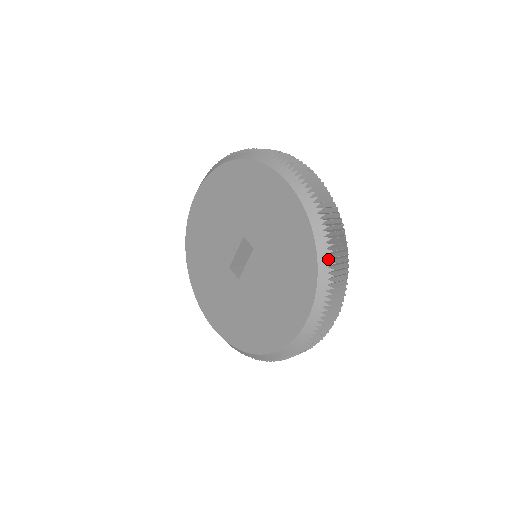
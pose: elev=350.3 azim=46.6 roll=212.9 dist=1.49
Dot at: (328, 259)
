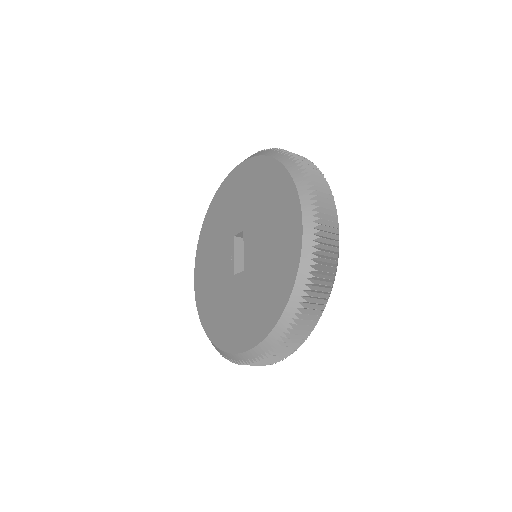
Dot at: (291, 160)
